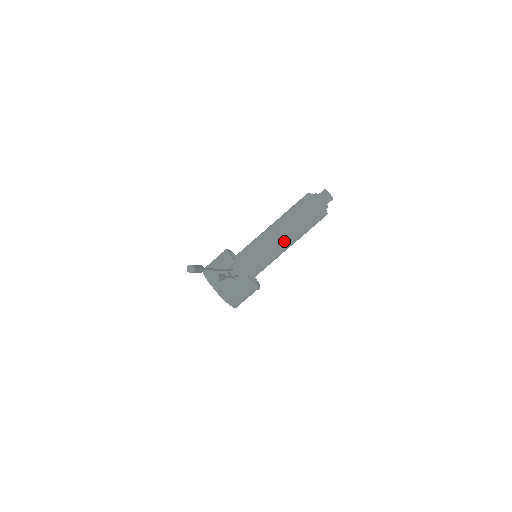
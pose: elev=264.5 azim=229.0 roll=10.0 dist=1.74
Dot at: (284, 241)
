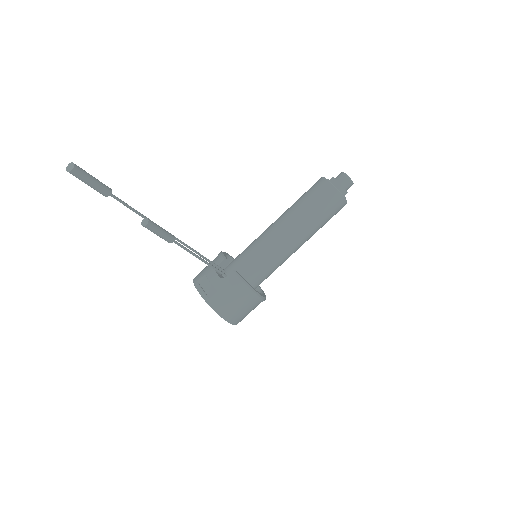
Dot at: (288, 233)
